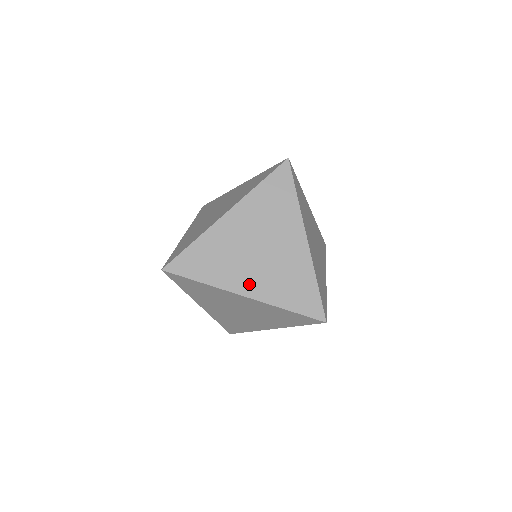
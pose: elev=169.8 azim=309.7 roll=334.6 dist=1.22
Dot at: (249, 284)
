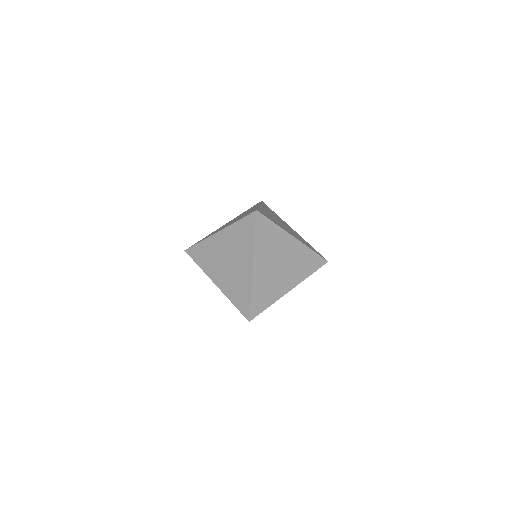
Dot at: occluded
